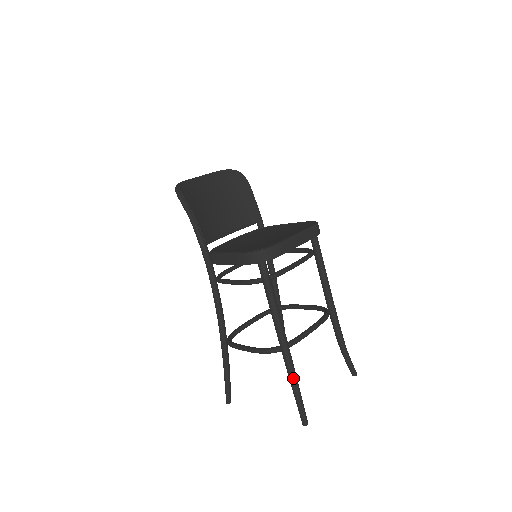
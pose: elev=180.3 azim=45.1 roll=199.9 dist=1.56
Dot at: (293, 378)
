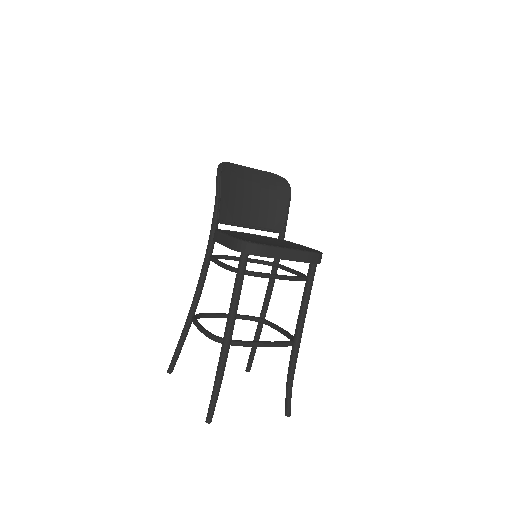
Dot at: (219, 373)
